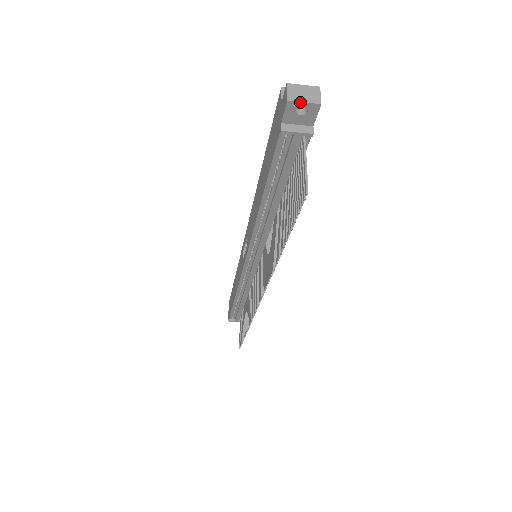
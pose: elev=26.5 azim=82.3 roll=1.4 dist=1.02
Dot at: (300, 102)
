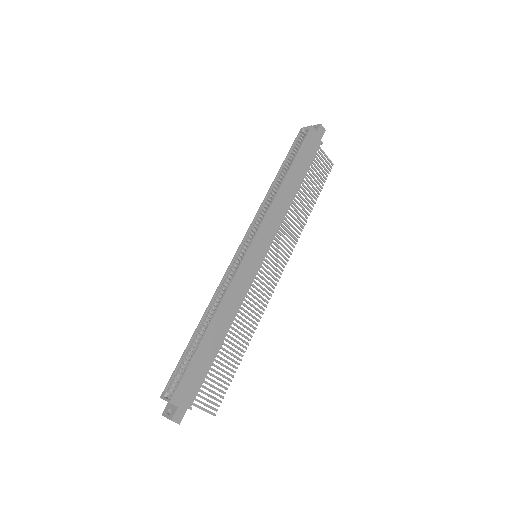
Dot at: occluded
